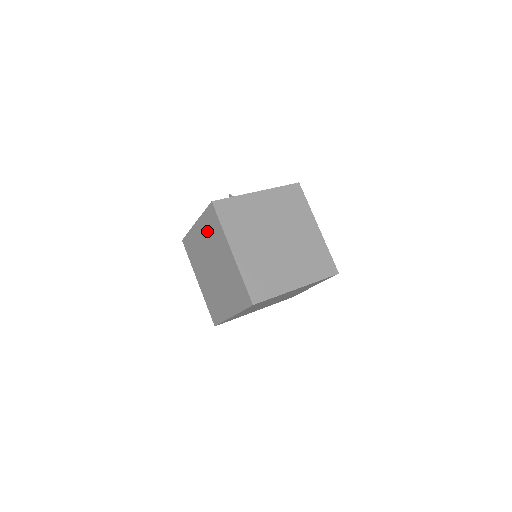
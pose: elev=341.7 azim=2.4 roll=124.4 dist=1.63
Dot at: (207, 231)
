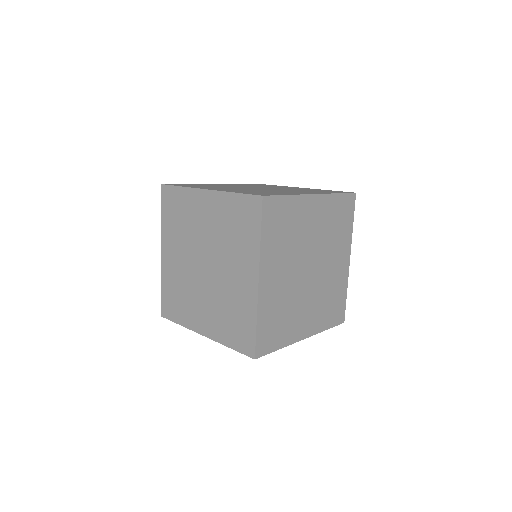
Dot at: (174, 230)
